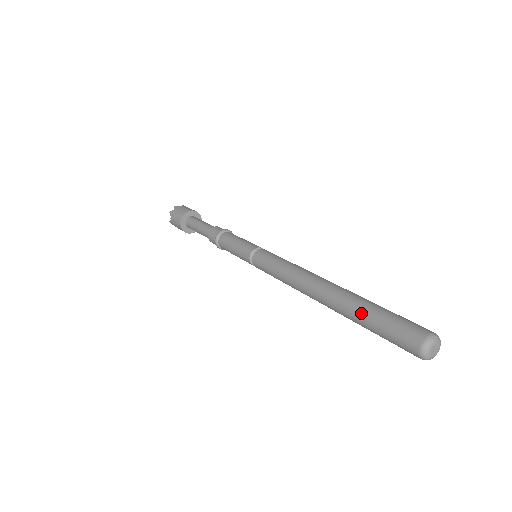
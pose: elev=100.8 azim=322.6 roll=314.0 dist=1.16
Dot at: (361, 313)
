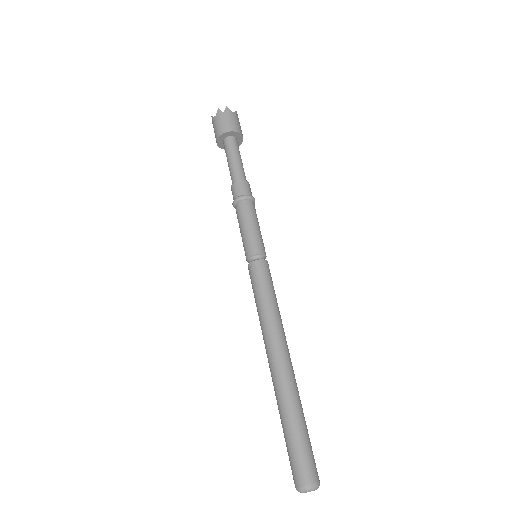
Dot at: (287, 416)
